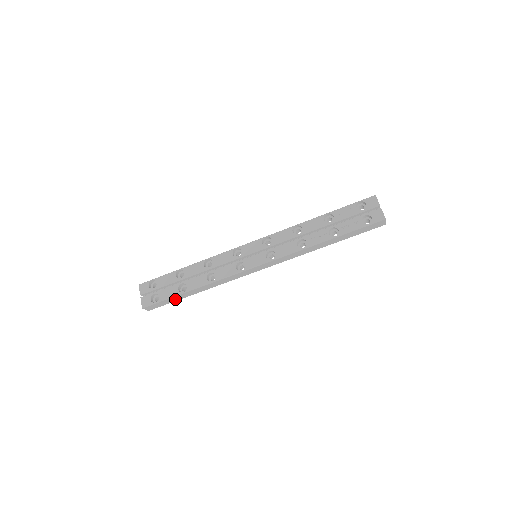
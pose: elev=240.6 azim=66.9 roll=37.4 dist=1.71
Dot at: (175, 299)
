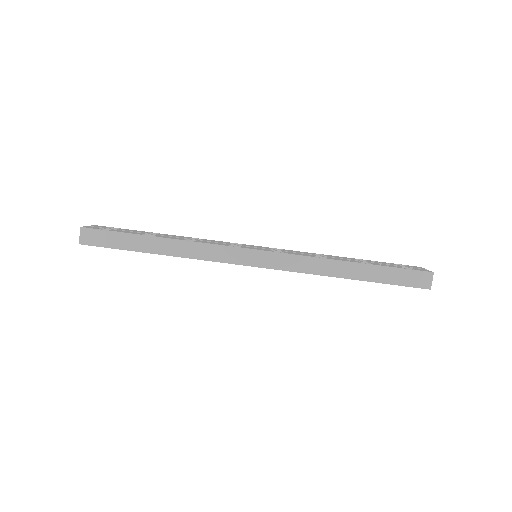
Dot at: (126, 244)
